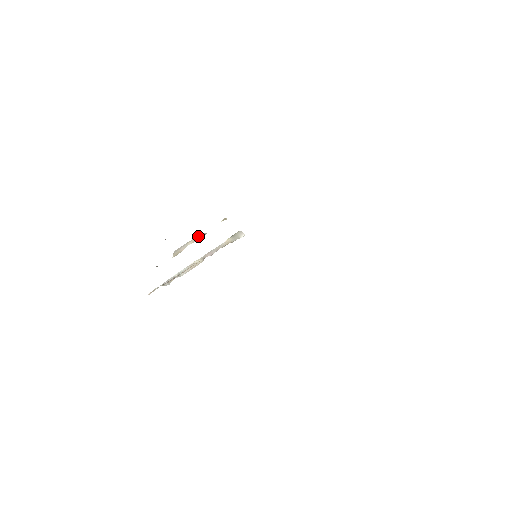
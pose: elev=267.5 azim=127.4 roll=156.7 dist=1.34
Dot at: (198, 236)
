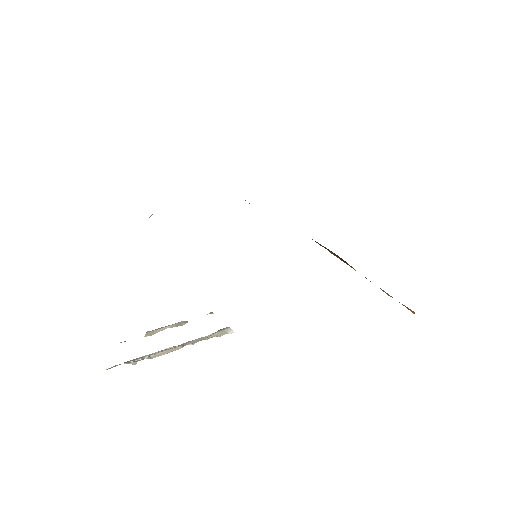
Dot at: (178, 322)
